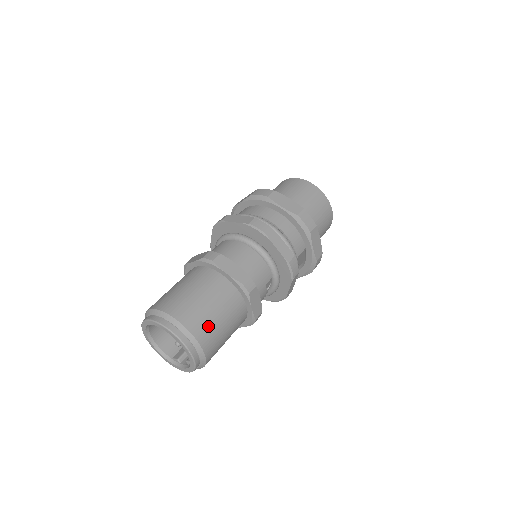
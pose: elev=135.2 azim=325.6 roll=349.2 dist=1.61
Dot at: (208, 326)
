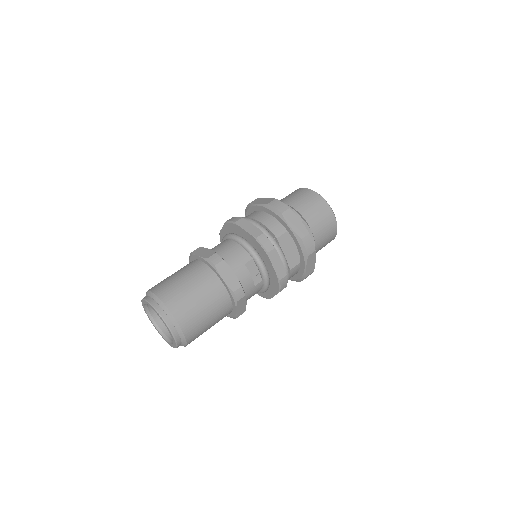
Dot at: (175, 293)
